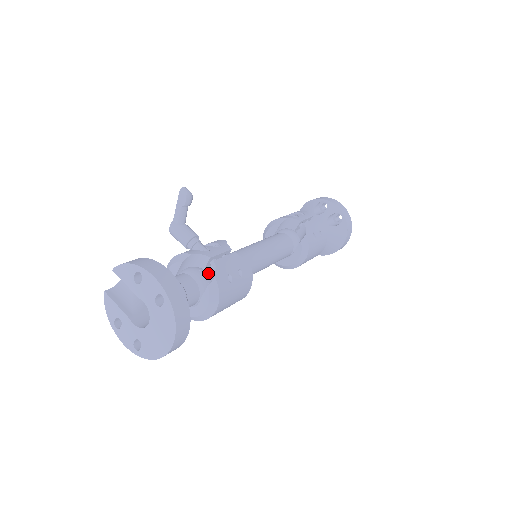
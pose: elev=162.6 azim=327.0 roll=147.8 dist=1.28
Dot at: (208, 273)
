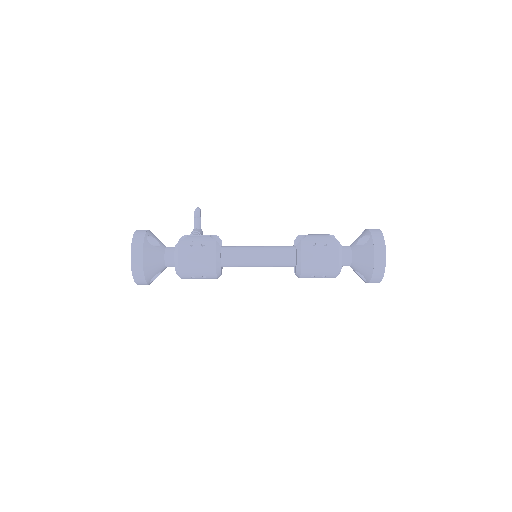
Dot at: occluded
